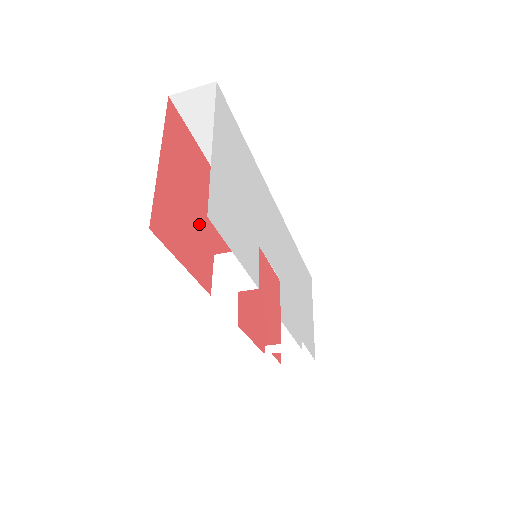
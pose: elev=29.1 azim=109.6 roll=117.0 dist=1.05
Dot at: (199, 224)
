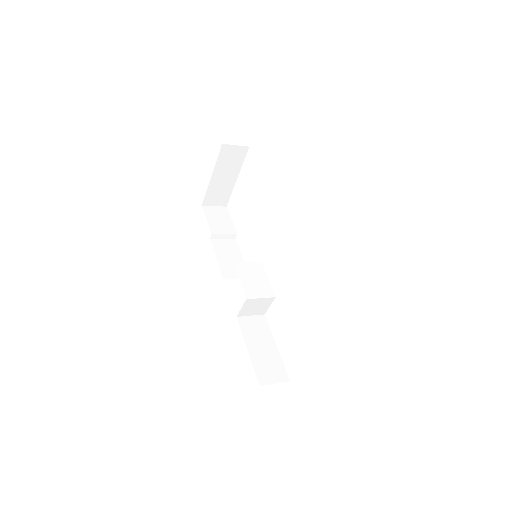
Dot at: occluded
